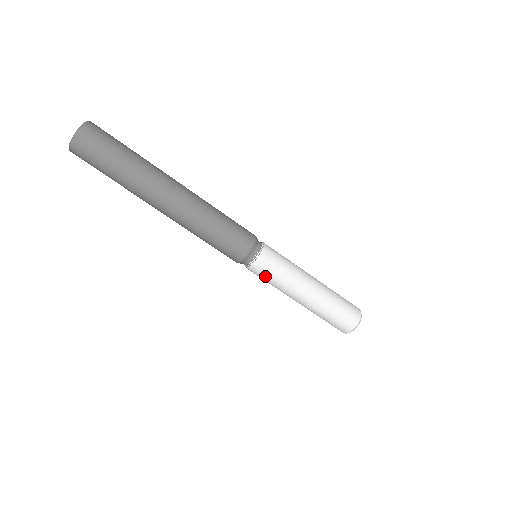
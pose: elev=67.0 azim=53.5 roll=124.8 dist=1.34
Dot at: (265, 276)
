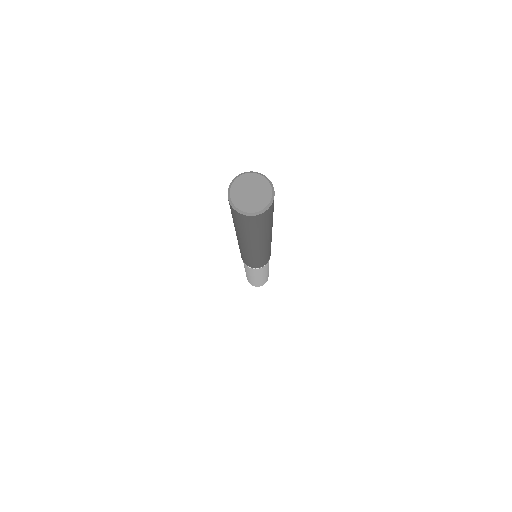
Dot at: (247, 269)
